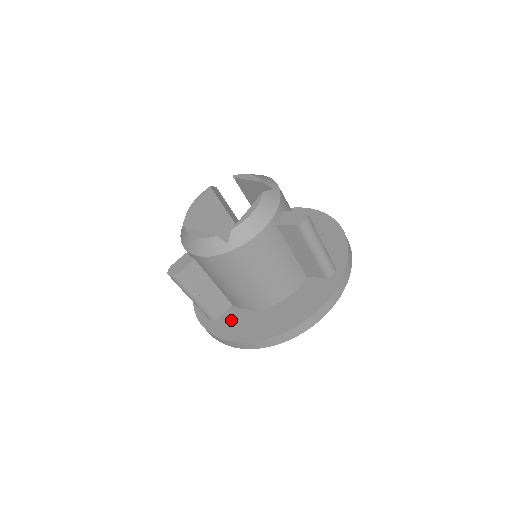
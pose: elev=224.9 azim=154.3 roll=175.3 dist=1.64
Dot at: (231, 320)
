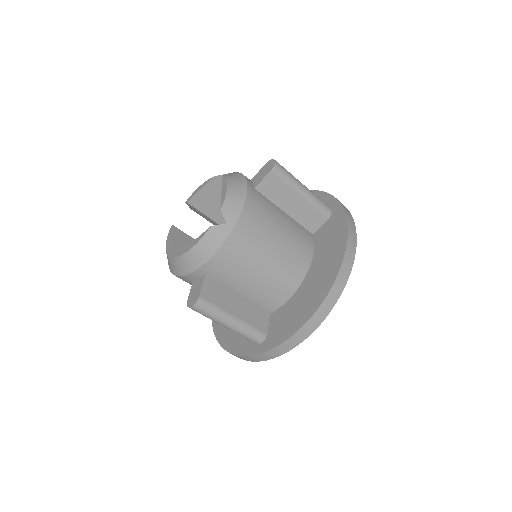
Dot at: (281, 321)
